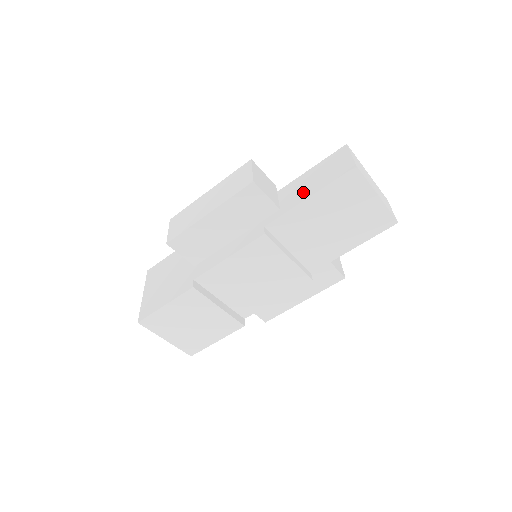
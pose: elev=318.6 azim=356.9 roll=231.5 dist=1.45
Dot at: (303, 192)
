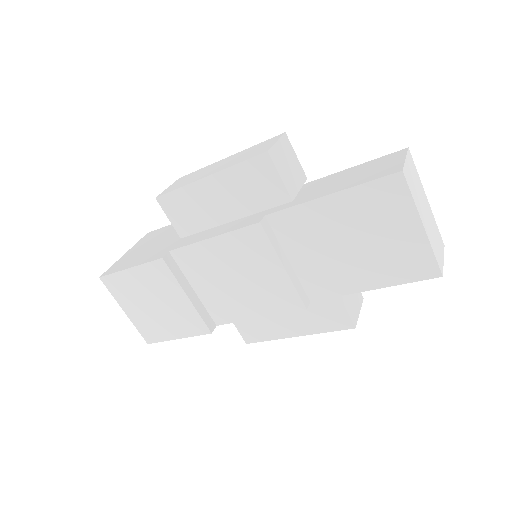
Dot at: (327, 188)
